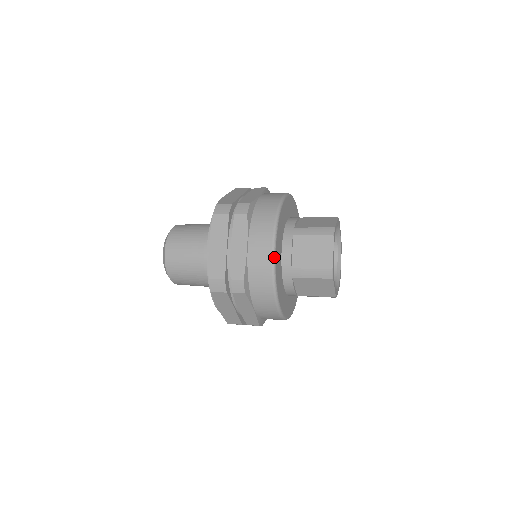
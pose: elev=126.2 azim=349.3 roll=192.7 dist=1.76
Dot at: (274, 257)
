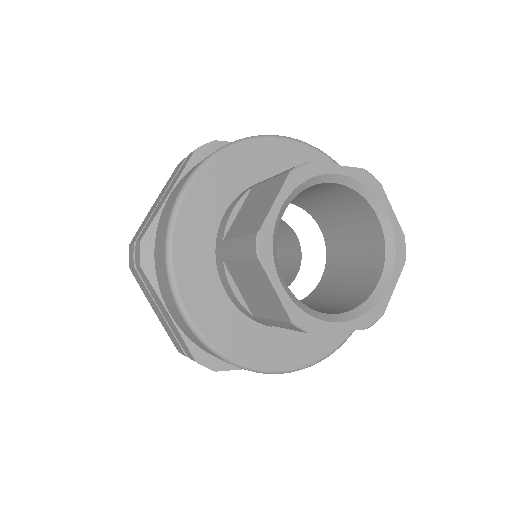
Dot at: (195, 331)
